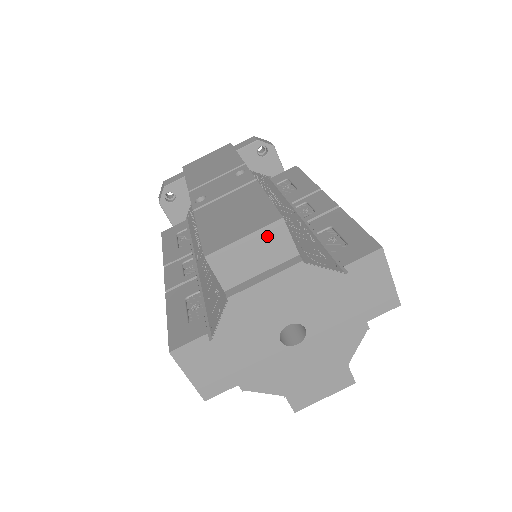
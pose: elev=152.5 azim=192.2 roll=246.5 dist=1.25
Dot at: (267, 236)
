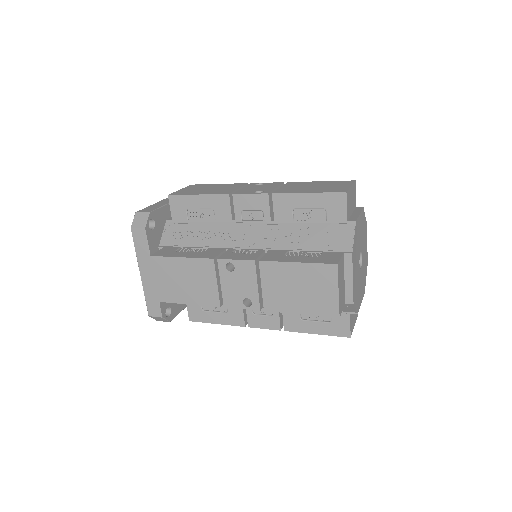
Dot at: (353, 189)
